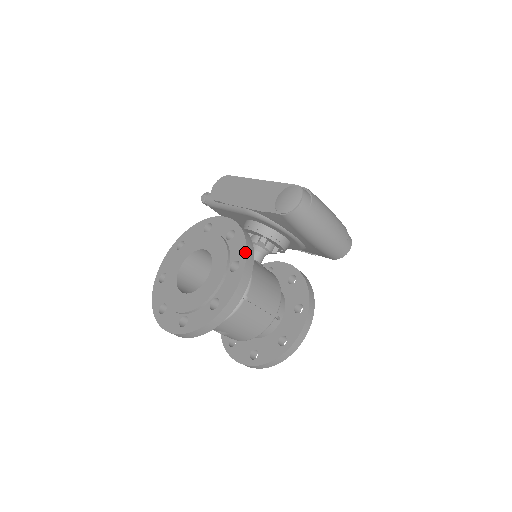
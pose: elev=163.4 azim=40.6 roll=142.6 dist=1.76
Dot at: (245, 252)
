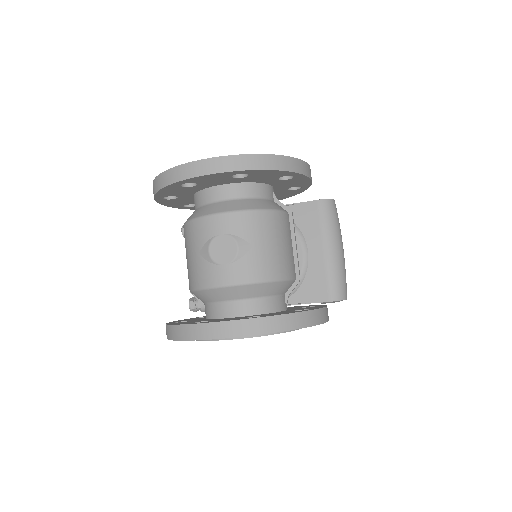
Dot at: occluded
